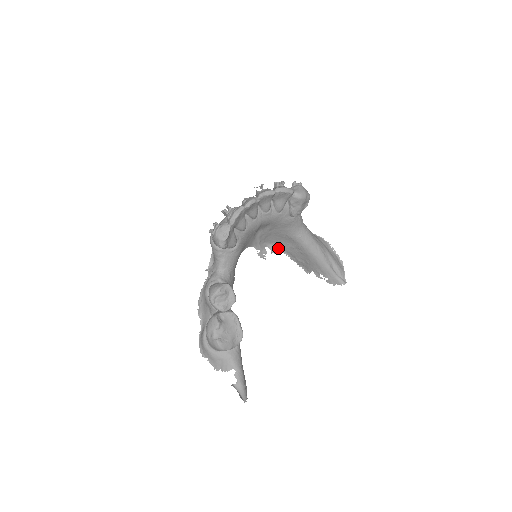
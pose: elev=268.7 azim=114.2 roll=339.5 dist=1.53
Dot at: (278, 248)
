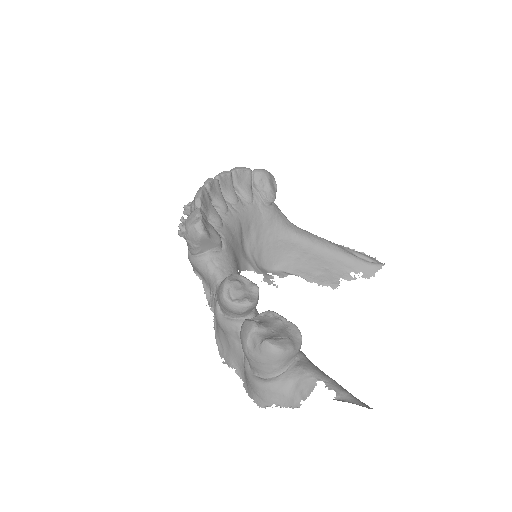
Dot at: (283, 271)
